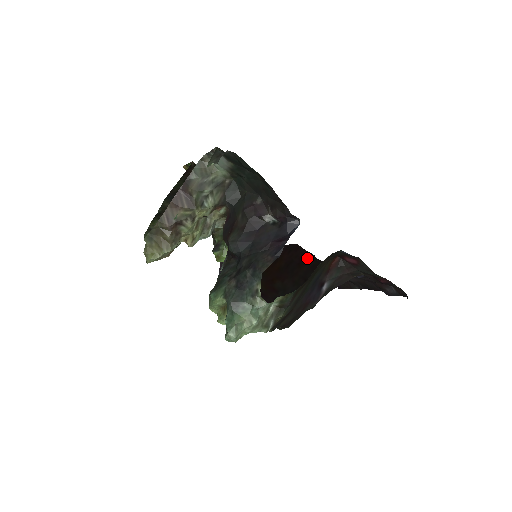
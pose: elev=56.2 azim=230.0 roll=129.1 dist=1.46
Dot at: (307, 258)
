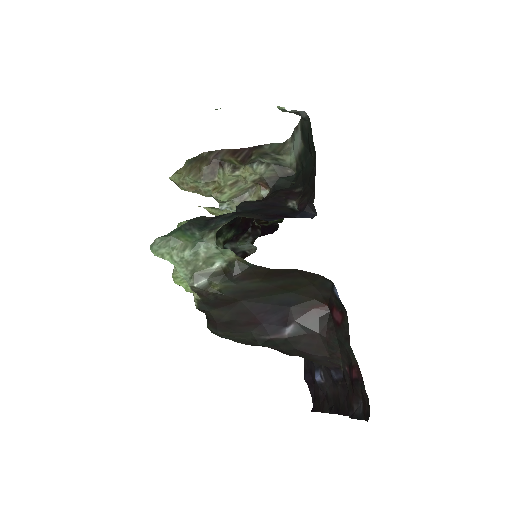
Dot at: occluded
